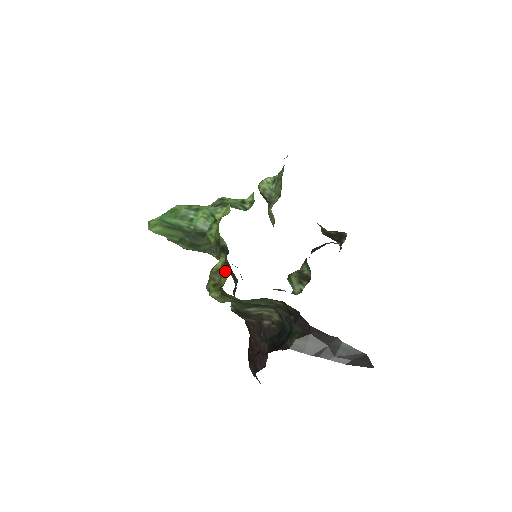
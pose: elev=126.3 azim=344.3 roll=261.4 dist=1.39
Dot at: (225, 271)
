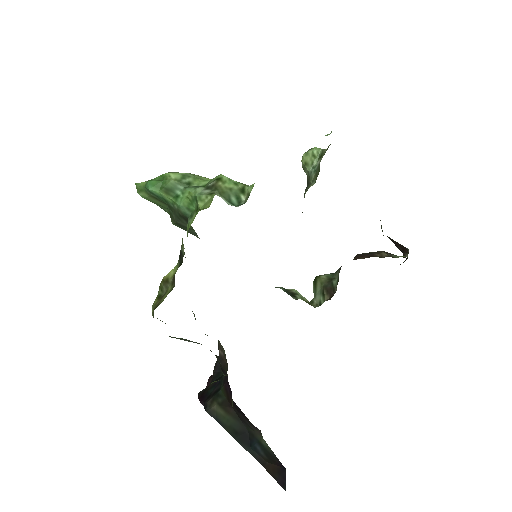
Dot at: (171, 286)
